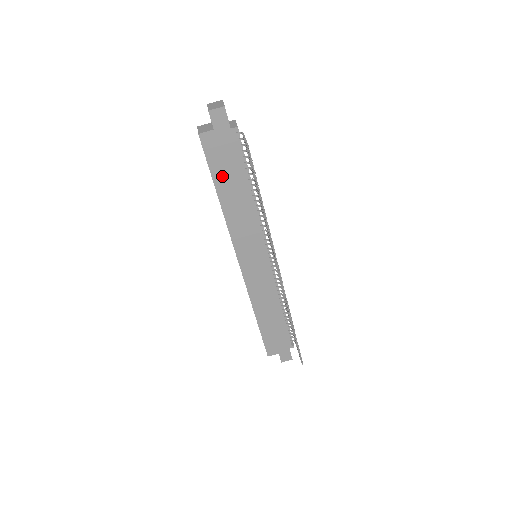
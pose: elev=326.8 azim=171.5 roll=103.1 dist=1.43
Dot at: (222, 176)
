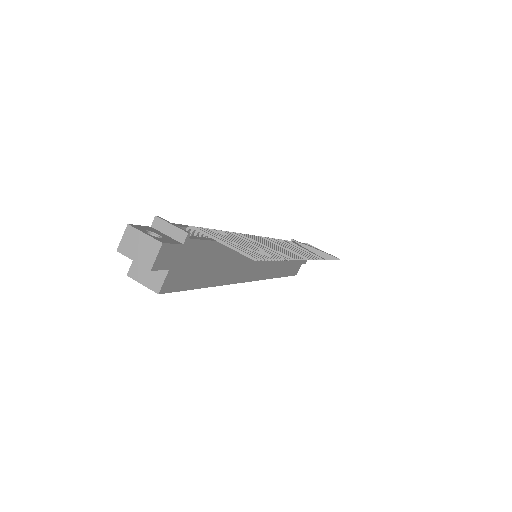
Dot at: (203, 275)
